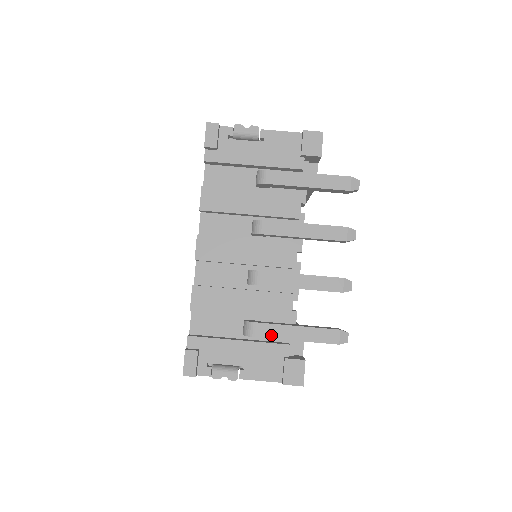
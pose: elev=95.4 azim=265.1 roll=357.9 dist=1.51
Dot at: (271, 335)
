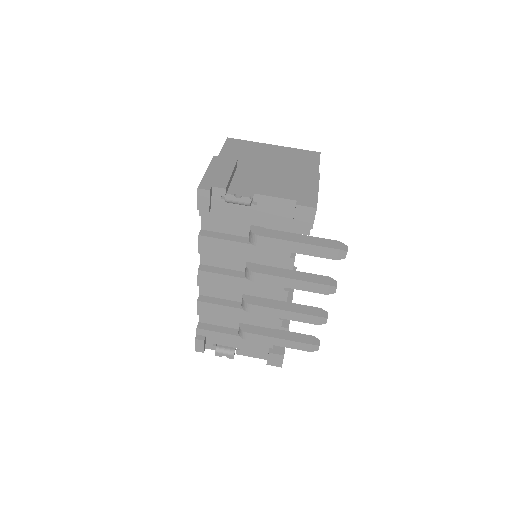
Dot at: (259, 341)
